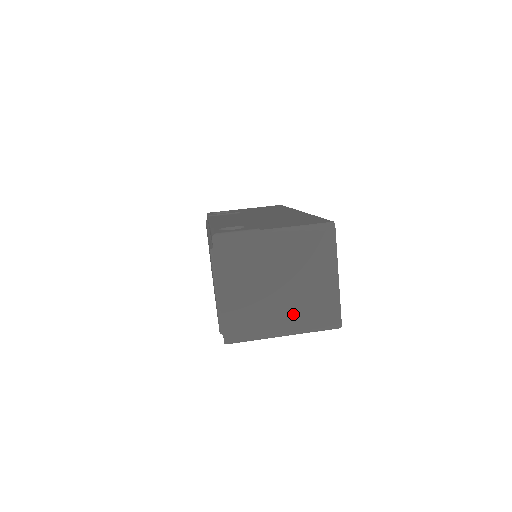
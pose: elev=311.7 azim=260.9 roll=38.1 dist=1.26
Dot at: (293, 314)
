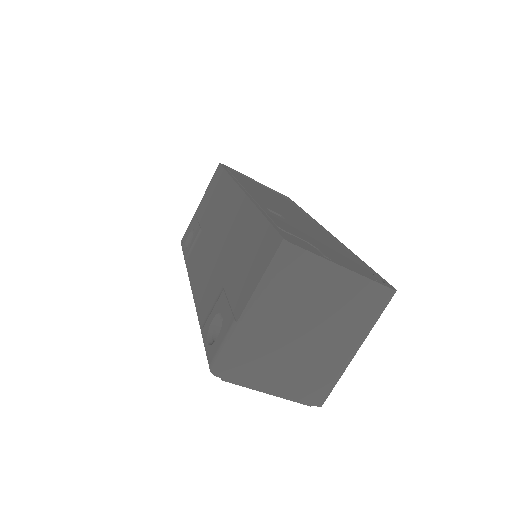
Dot at: (345, 334)
